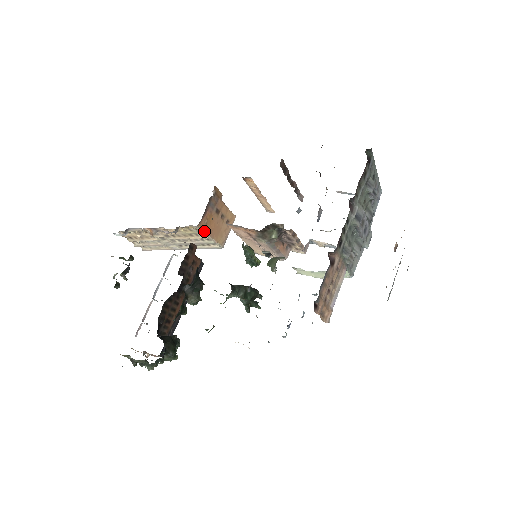
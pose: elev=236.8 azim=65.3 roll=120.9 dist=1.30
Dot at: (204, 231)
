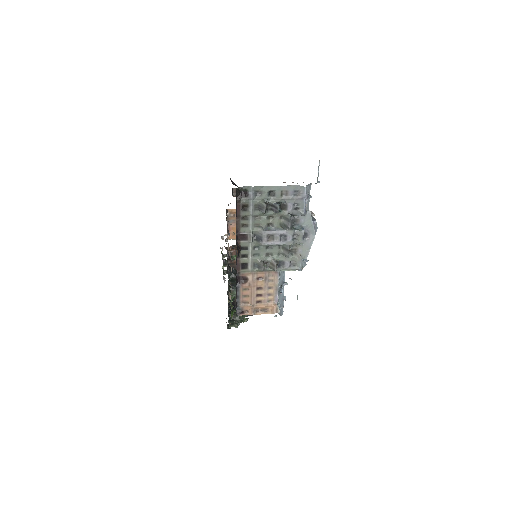
Dot at: occluded
